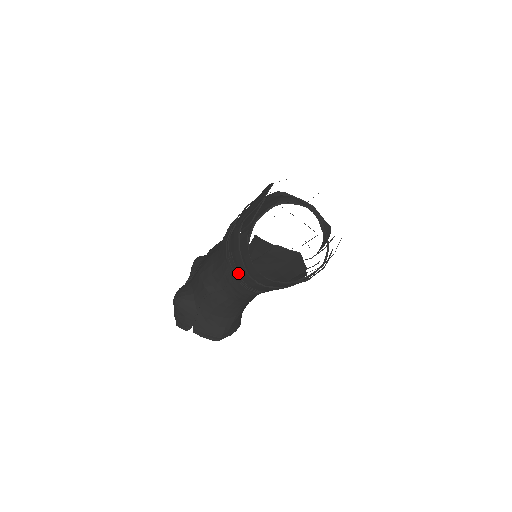
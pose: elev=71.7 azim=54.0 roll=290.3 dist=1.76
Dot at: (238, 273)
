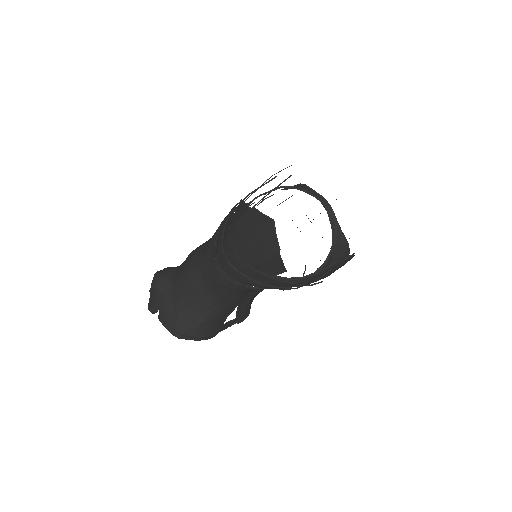
Dot at: (216, 250)
